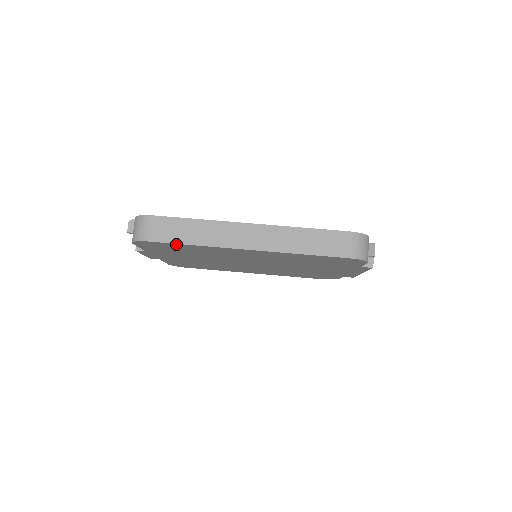
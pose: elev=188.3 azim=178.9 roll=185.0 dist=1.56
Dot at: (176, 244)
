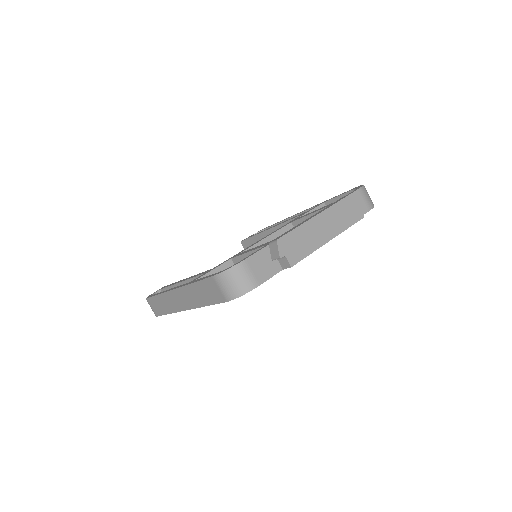
Dot at: occluded
